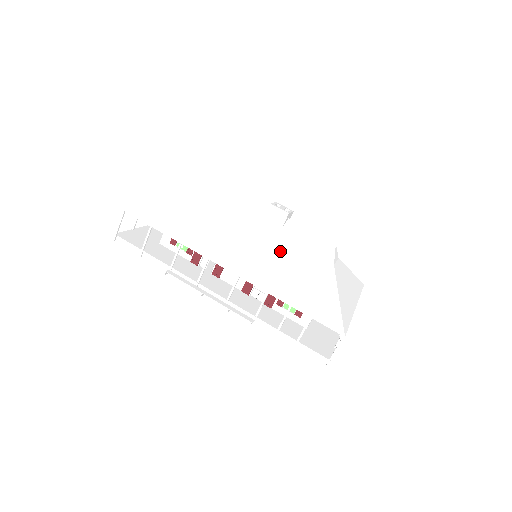
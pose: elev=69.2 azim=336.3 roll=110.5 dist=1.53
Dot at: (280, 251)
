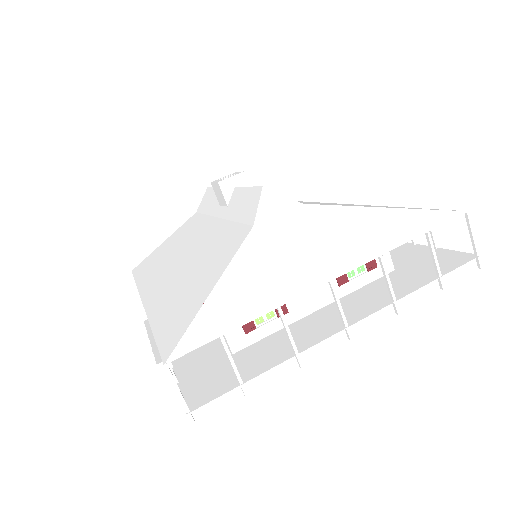
Dot at: (206, 243)
